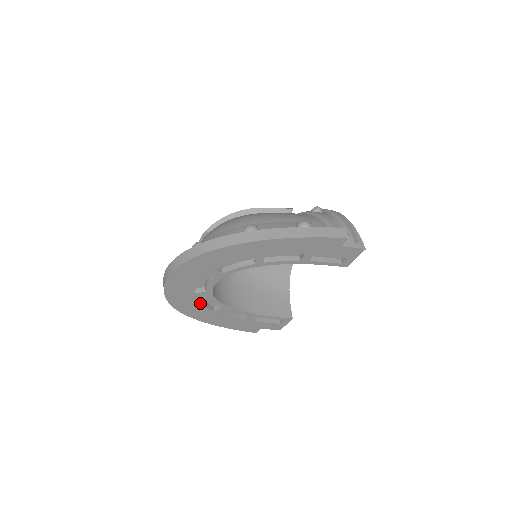
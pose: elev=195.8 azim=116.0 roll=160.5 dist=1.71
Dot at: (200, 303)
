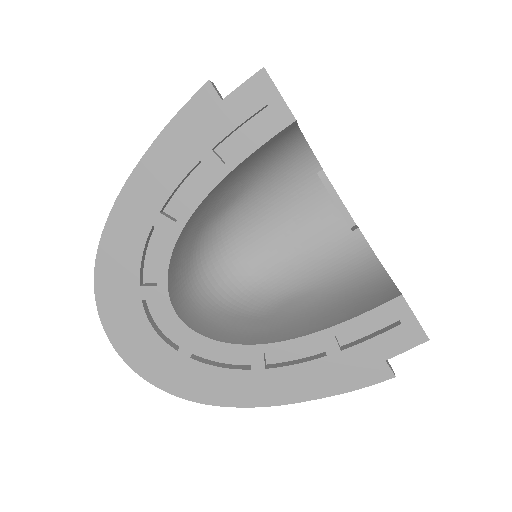
Dot at: (210, 366)
